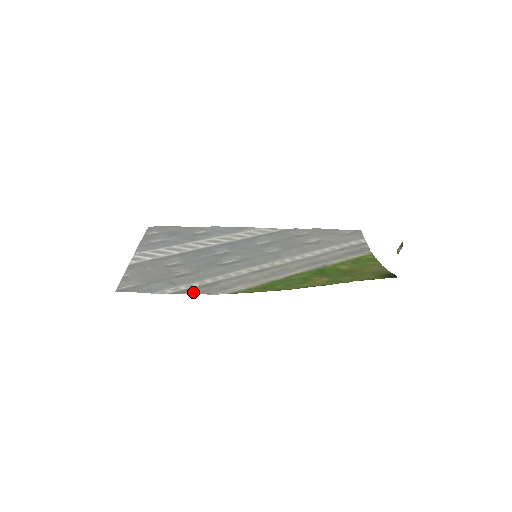
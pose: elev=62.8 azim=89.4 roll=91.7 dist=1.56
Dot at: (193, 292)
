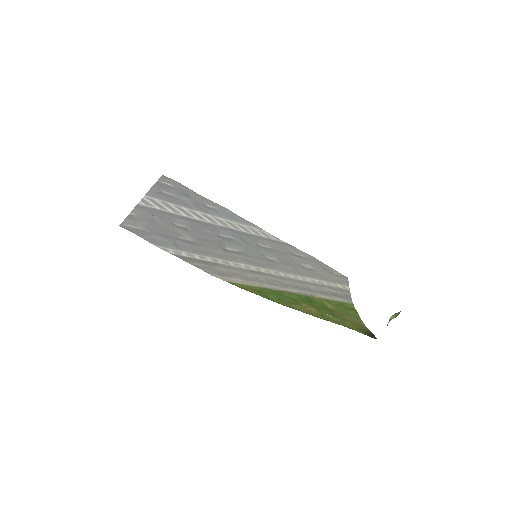
Dot at: (193, 263)
